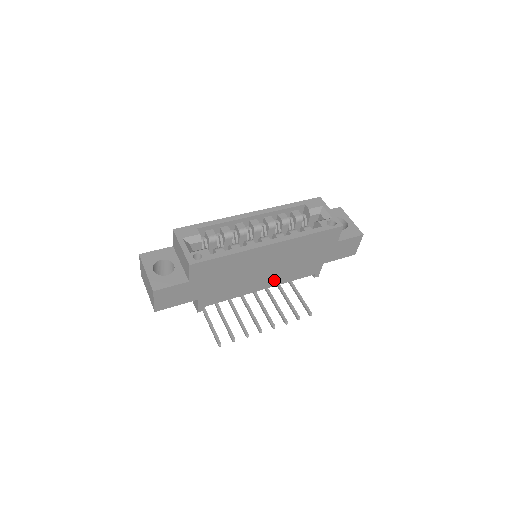
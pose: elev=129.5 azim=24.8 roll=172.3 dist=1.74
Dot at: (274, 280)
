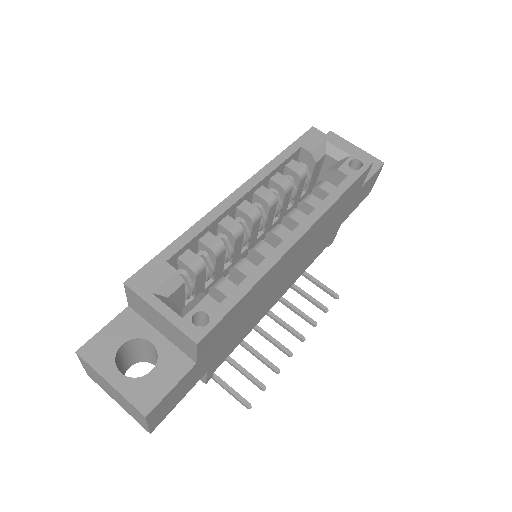
Dot at: (292, 280)
